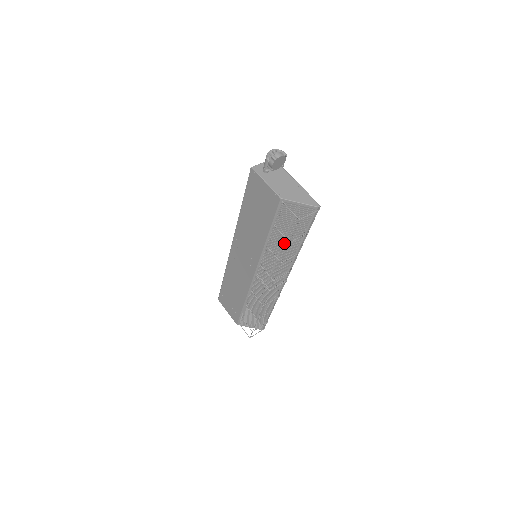
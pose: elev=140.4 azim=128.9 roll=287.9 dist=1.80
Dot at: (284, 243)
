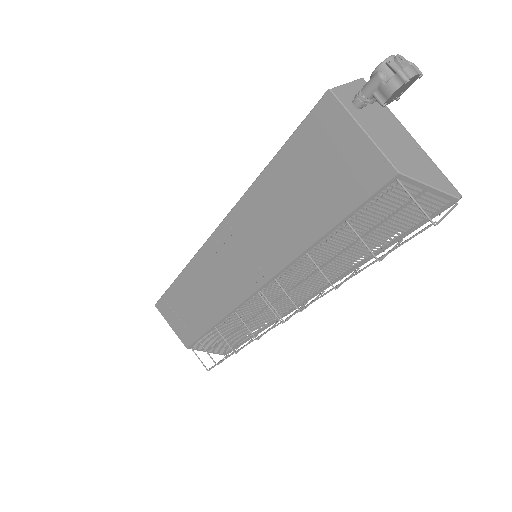
Dot at: occluded
